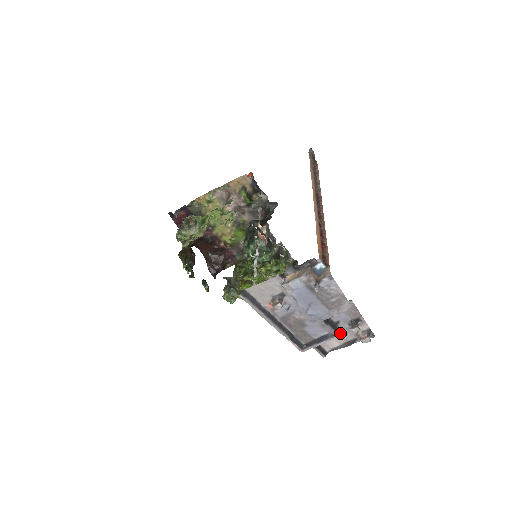
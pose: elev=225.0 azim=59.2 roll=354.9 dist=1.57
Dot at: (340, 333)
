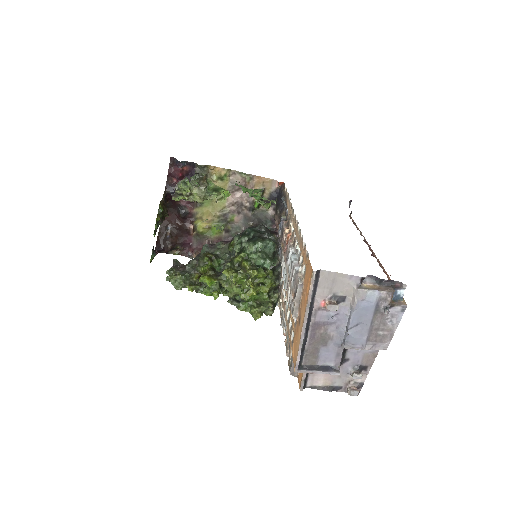
Dot at: occluded
